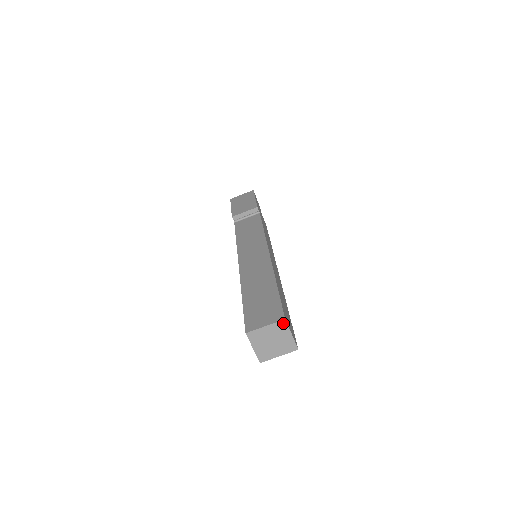
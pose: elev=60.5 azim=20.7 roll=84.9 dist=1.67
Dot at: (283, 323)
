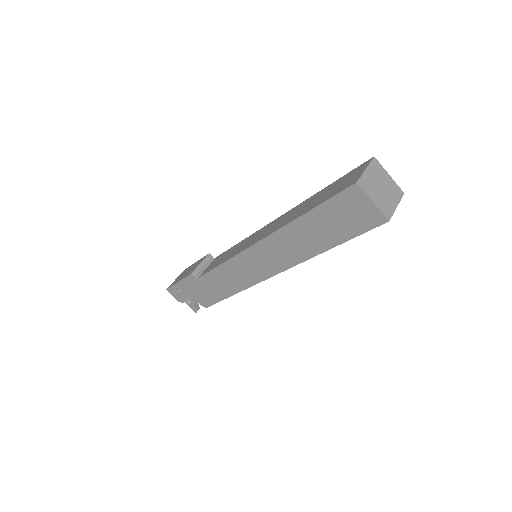
Dot at: (375, 162)
